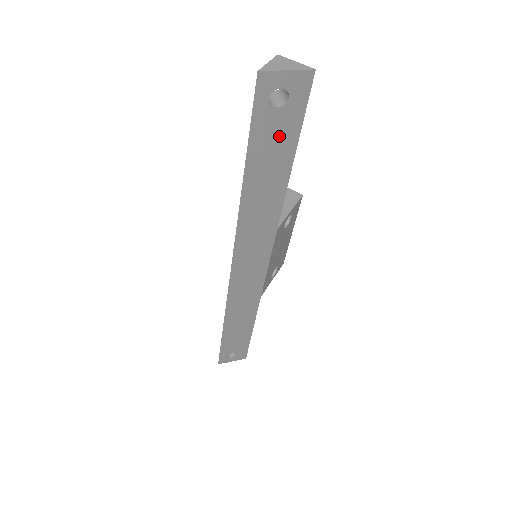
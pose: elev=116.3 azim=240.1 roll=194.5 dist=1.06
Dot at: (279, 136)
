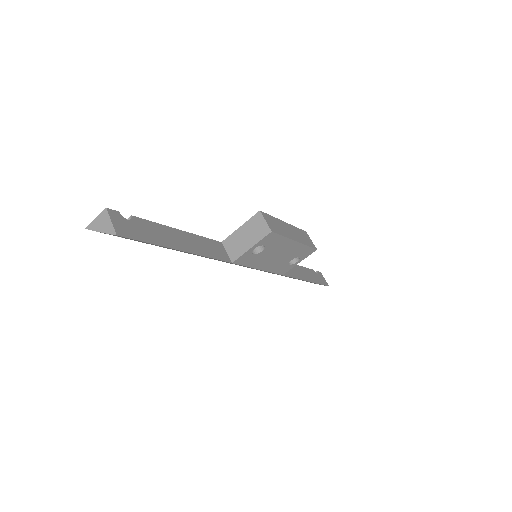
Dot at: occluded
